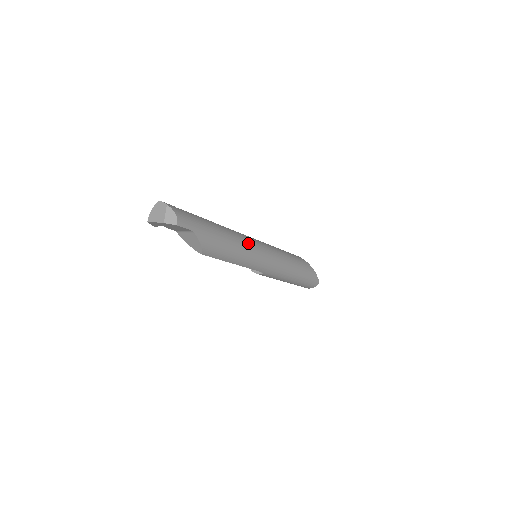
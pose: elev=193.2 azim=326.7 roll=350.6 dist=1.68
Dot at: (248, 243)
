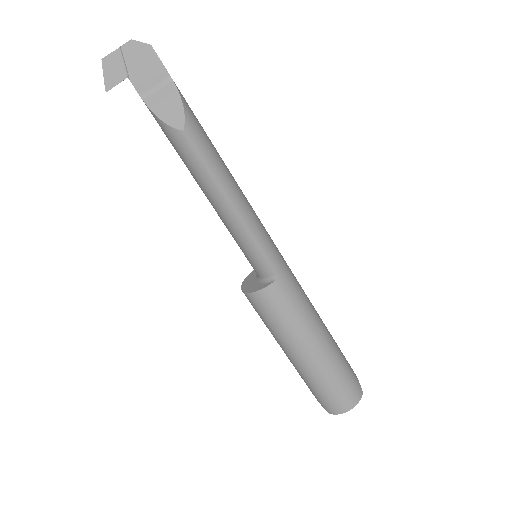
Dot at: occluded
